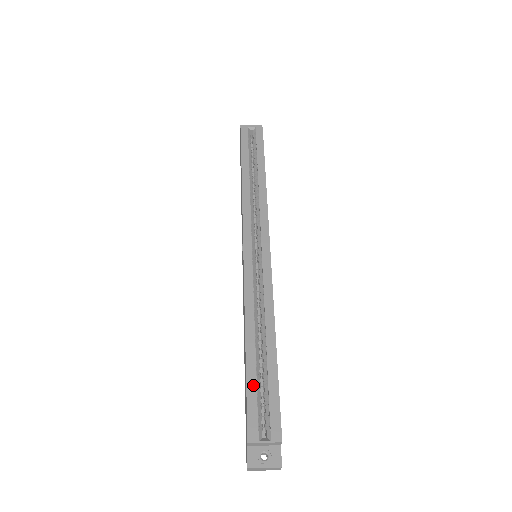
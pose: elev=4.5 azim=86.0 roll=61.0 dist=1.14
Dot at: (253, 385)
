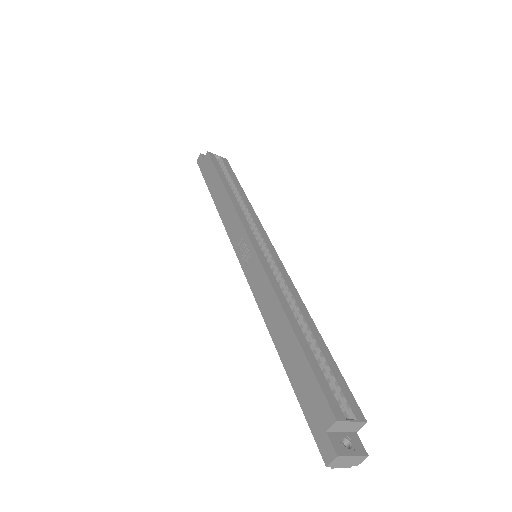
Dot at: (315, 363)
